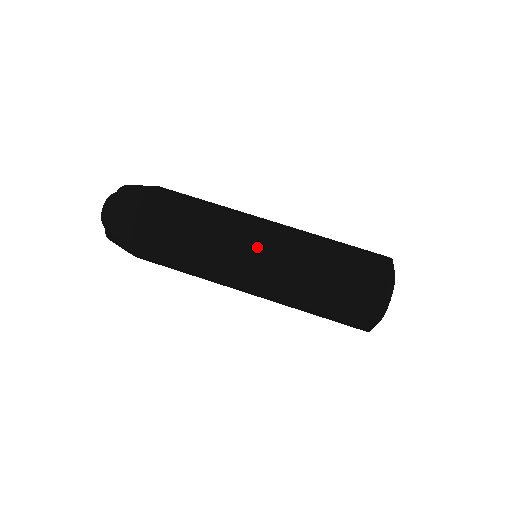
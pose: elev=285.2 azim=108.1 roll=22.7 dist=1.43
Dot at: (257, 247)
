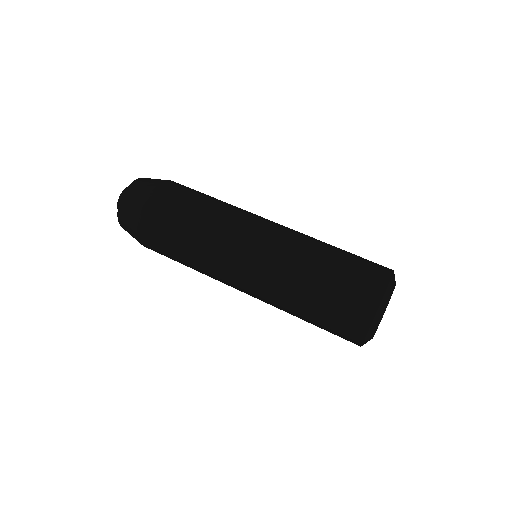
Dot at: (262, 226)
